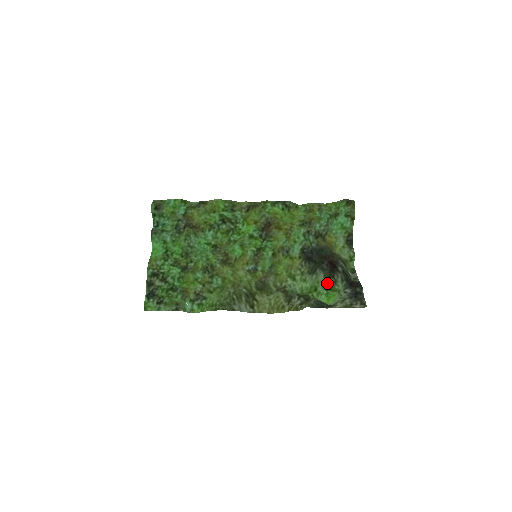
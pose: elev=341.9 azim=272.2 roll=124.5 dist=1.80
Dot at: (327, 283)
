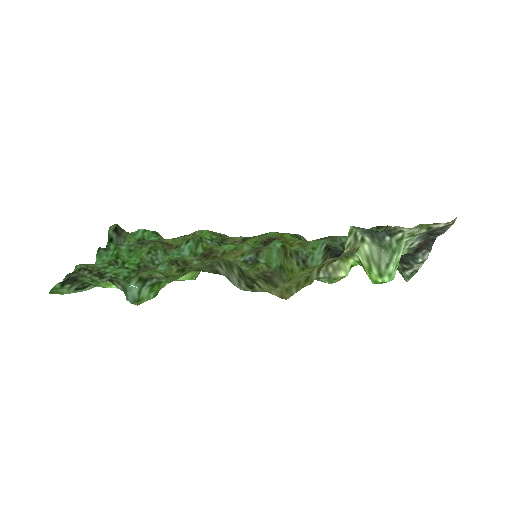
Dot at: occluded
